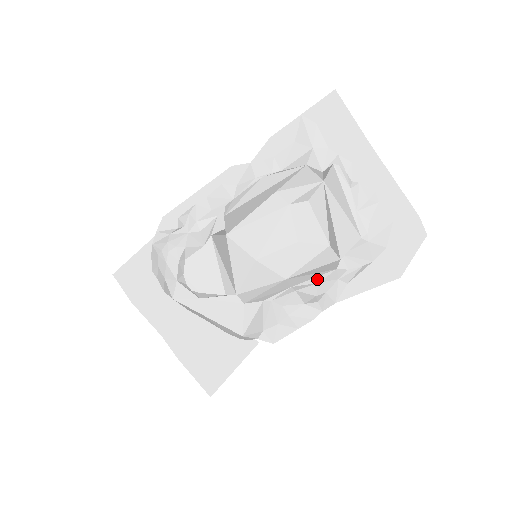
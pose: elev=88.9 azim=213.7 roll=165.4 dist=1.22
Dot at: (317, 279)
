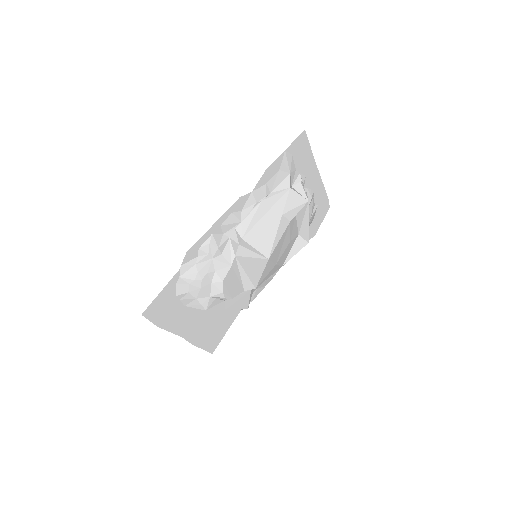
Dot at: occluded
